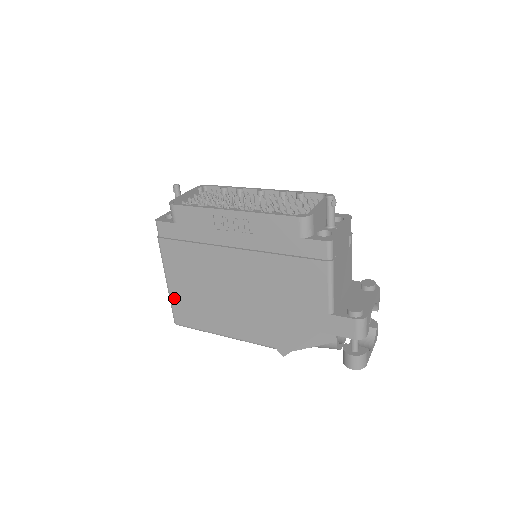
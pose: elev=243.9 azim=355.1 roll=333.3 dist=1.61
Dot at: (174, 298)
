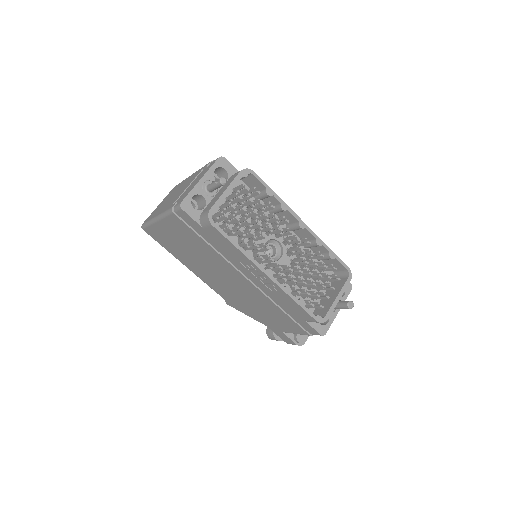
Dot at: (155, 228)
